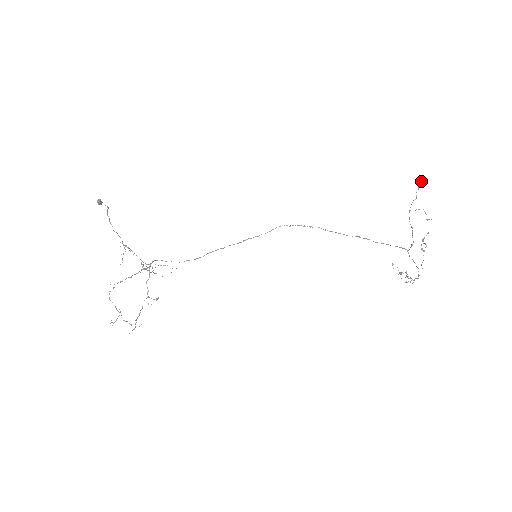
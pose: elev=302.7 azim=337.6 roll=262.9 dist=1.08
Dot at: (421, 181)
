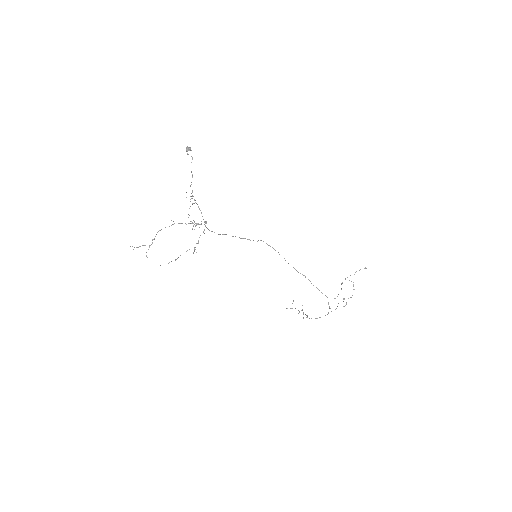
Dot at: (365, 268)
